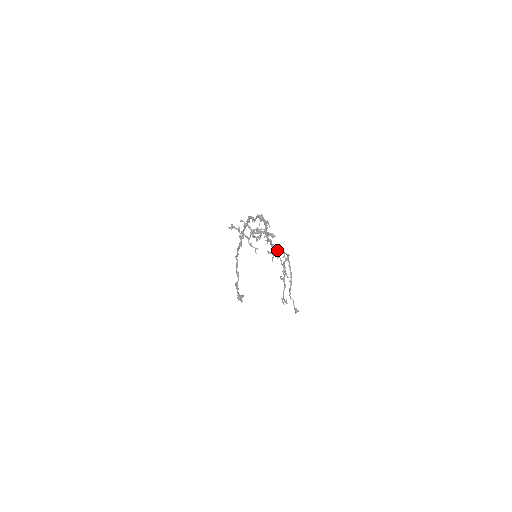
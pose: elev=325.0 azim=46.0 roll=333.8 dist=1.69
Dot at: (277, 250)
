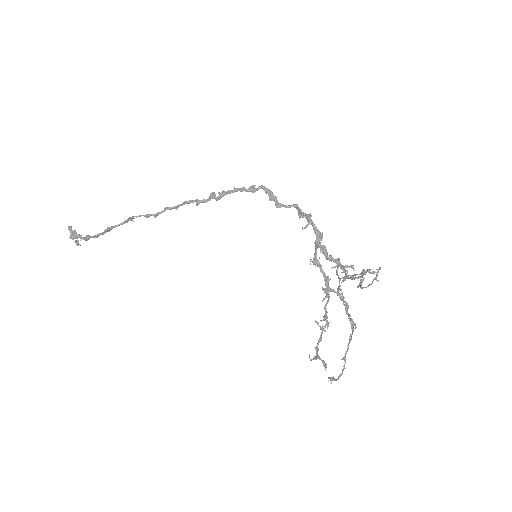
Dot at: (334, 290)
